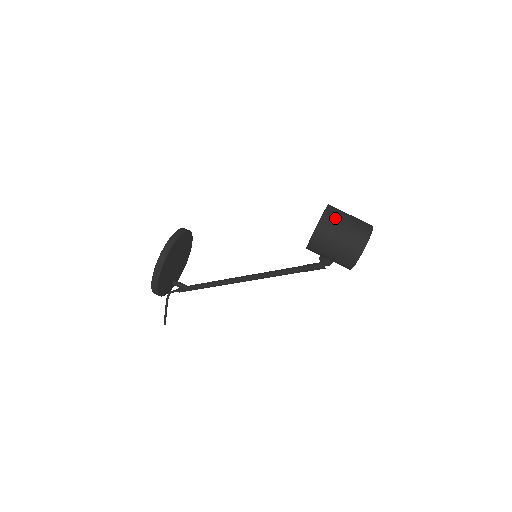
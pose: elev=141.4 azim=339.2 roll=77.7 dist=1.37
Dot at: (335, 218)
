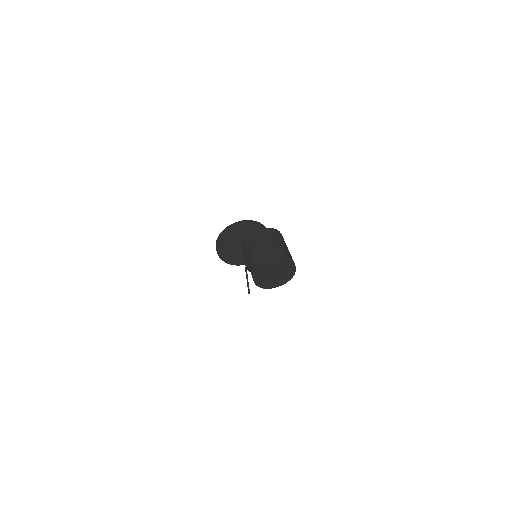
Dot at: (258, 238)
